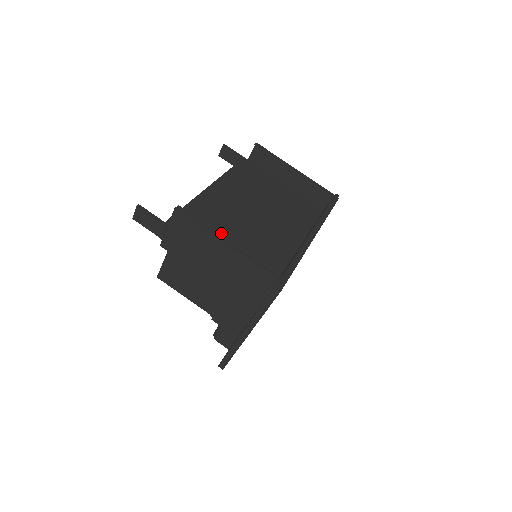
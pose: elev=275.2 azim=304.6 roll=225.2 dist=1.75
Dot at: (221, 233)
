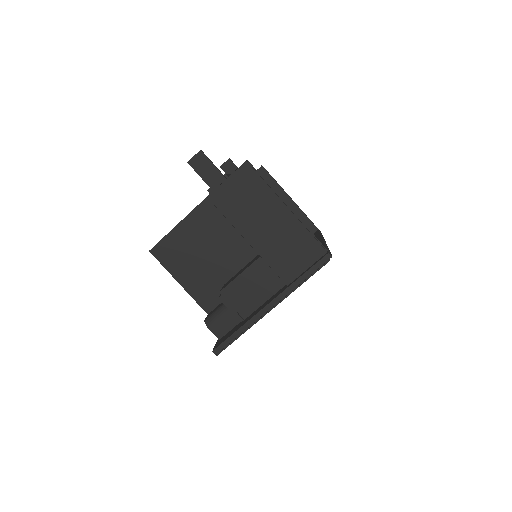
Dot at: occluded
